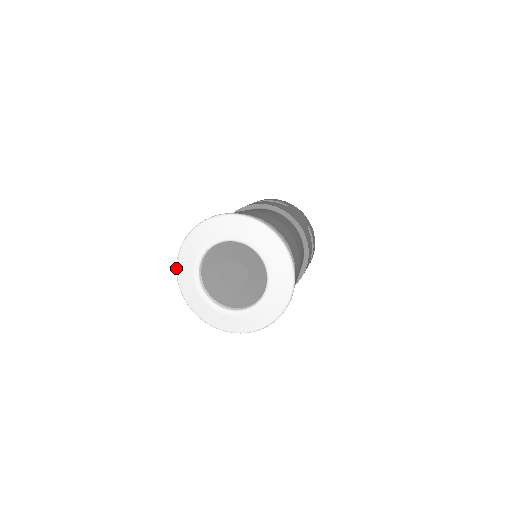
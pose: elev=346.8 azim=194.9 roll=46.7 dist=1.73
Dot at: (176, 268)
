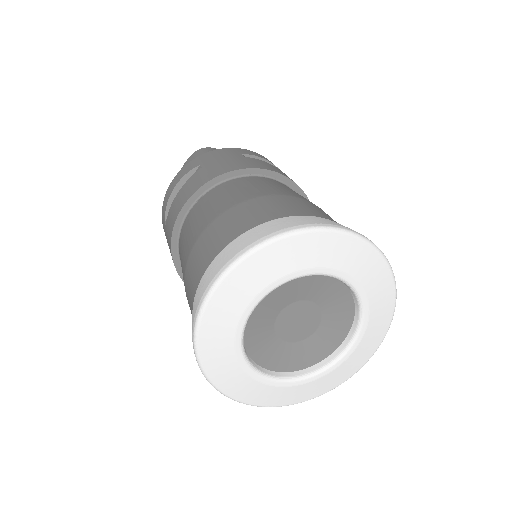
Dot at: (219, 280)
